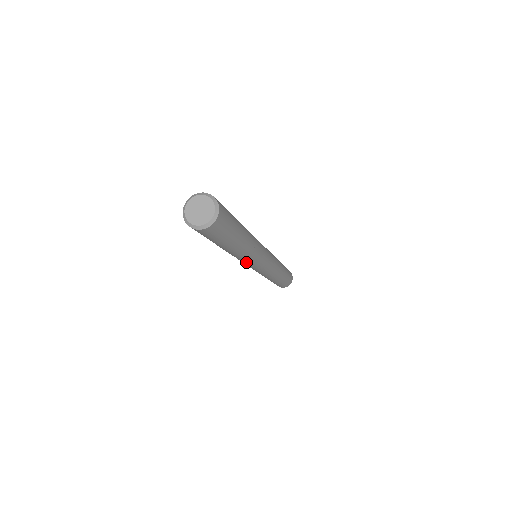
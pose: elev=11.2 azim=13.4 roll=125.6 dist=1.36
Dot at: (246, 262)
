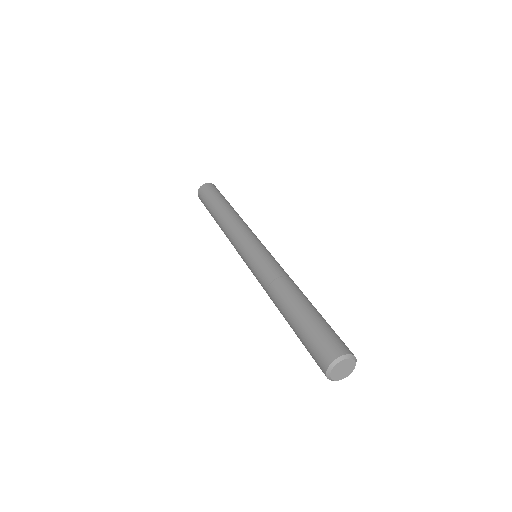
Dot at: (259, 282)
